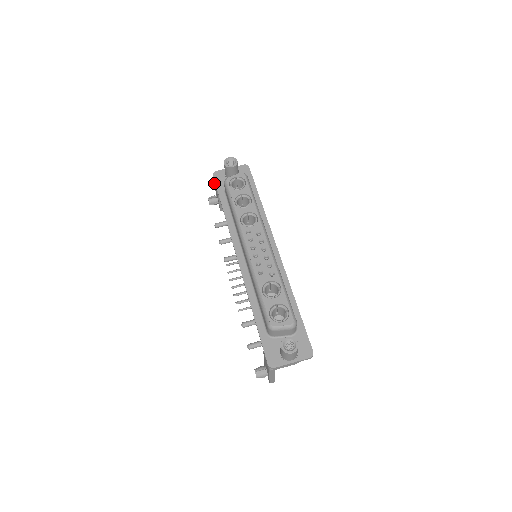
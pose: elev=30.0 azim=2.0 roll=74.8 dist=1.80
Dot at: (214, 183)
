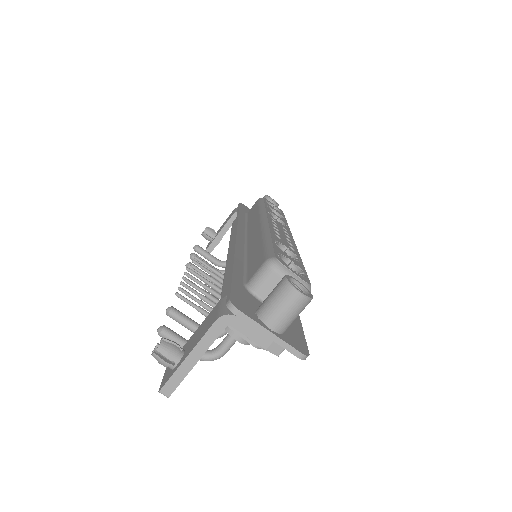
Dot at: (230, 215)
